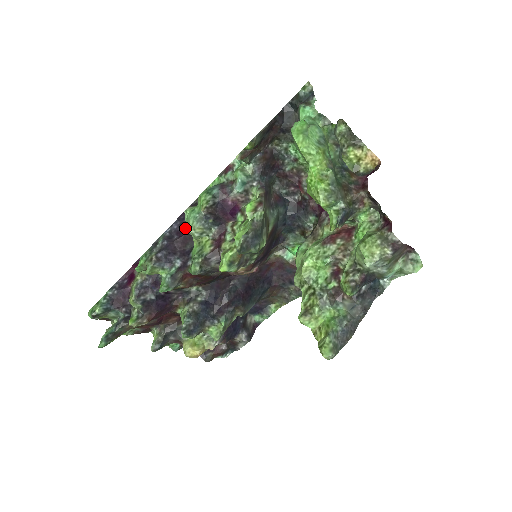
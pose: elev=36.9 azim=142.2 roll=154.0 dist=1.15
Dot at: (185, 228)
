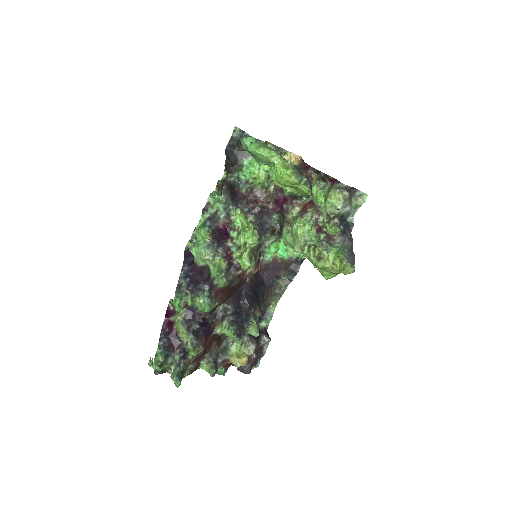
Dot at: (195, 264)
